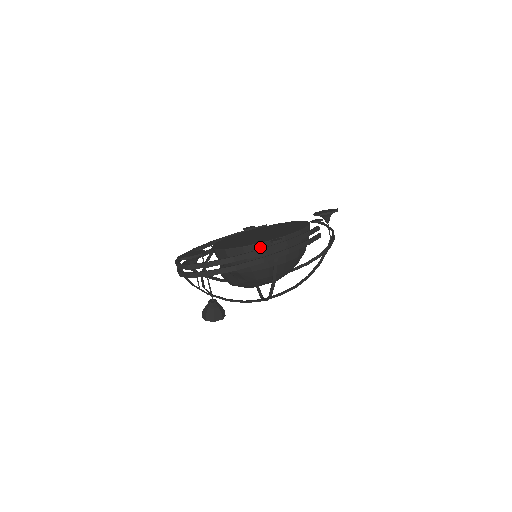
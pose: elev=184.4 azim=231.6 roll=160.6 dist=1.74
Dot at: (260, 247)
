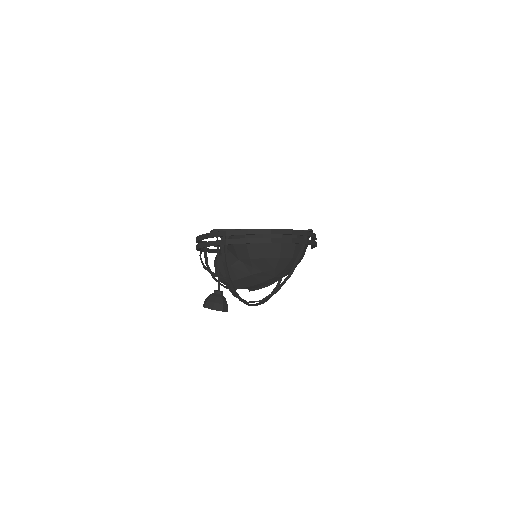
Dot at: occluded
